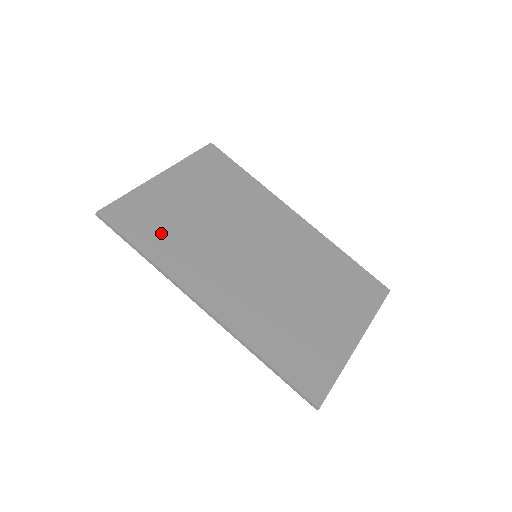
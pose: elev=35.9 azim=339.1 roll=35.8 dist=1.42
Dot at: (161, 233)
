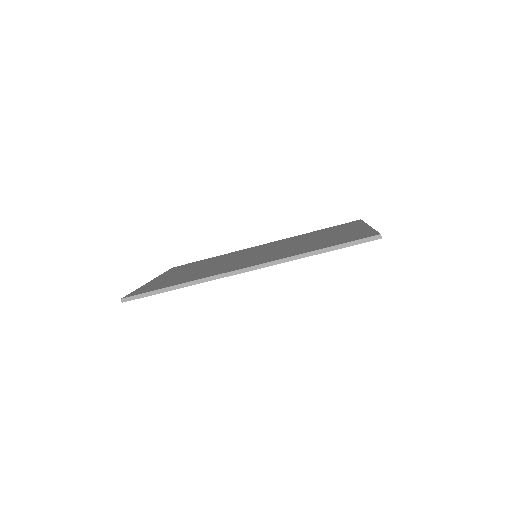
Dot at: (178, 280)
